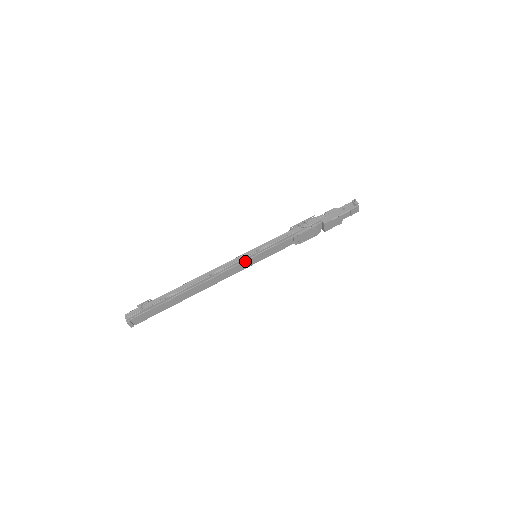
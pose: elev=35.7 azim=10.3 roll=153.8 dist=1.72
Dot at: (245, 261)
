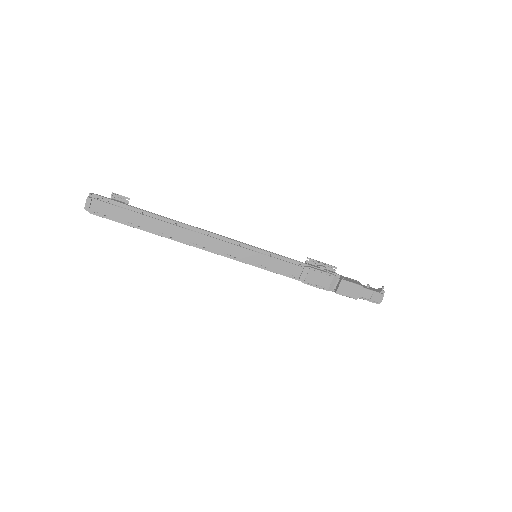
Dot at: (244, 248)
